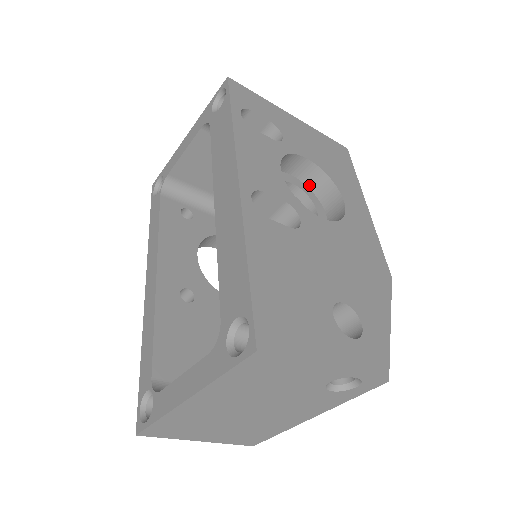
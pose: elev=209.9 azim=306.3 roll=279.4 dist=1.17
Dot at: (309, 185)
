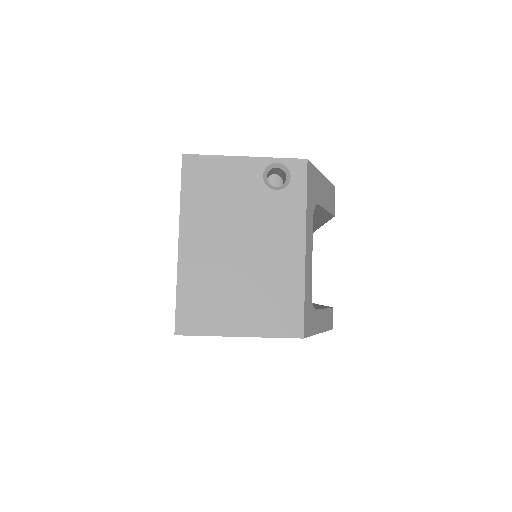
Dot at: occluded
